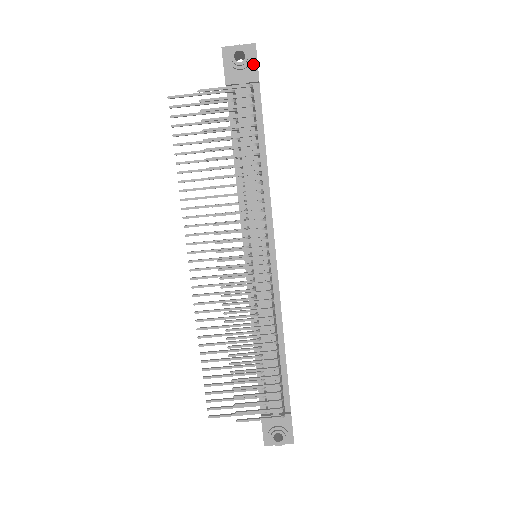
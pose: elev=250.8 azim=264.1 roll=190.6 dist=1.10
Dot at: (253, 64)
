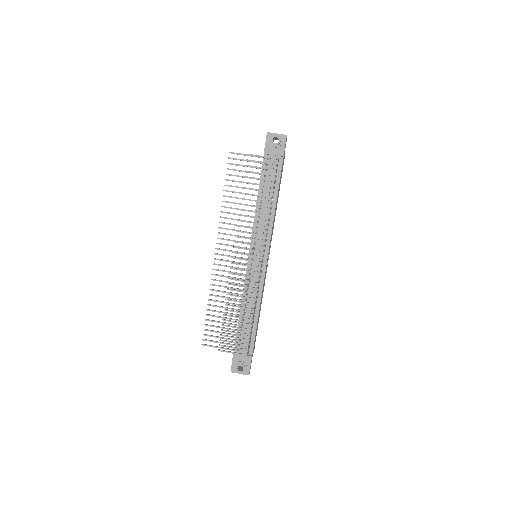
Dot at: (282, 146)
